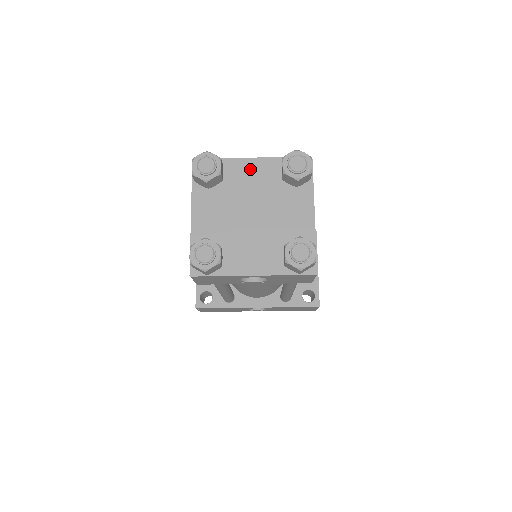
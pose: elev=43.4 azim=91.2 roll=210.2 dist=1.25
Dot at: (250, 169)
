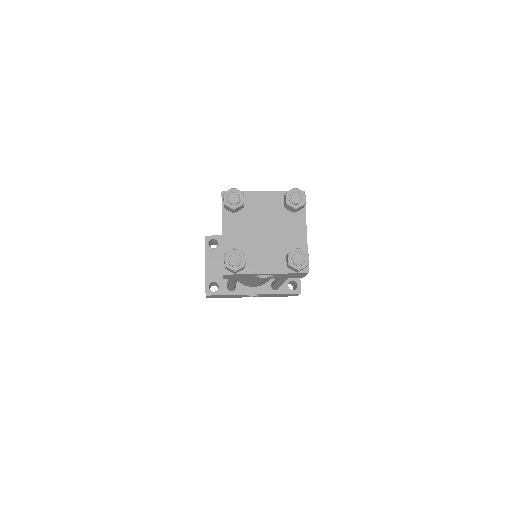
Dot at: (262, 199)
